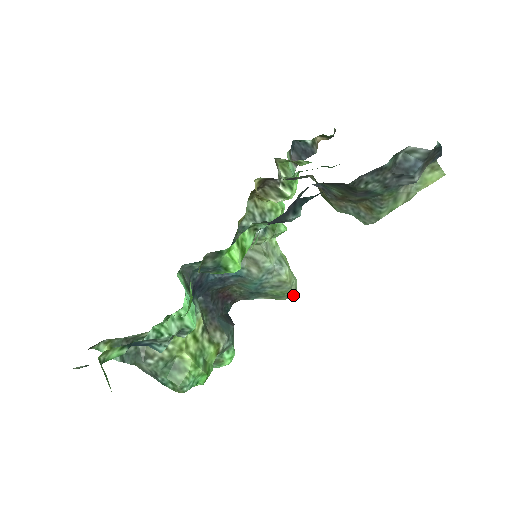
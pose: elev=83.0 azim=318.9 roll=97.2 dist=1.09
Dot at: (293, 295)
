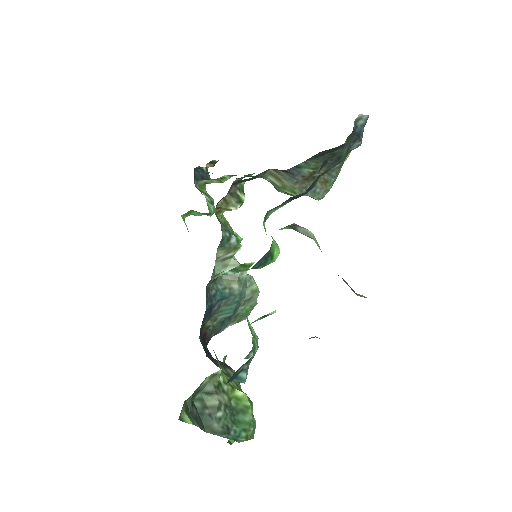
Dot at: occluded
